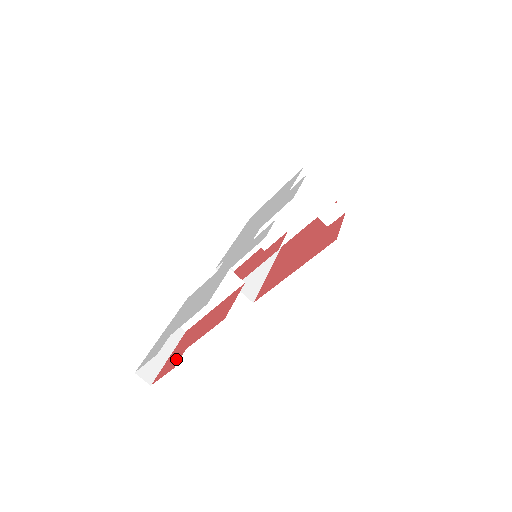
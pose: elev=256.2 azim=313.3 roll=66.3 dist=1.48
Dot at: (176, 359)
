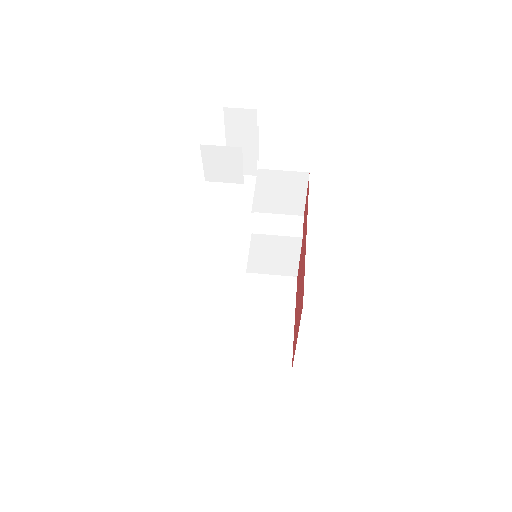
Dot at: occluded
